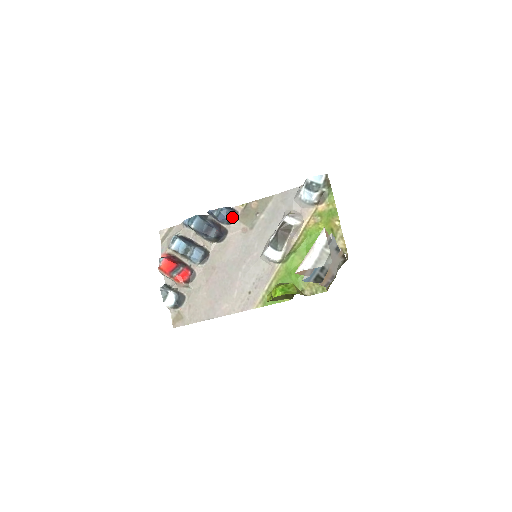
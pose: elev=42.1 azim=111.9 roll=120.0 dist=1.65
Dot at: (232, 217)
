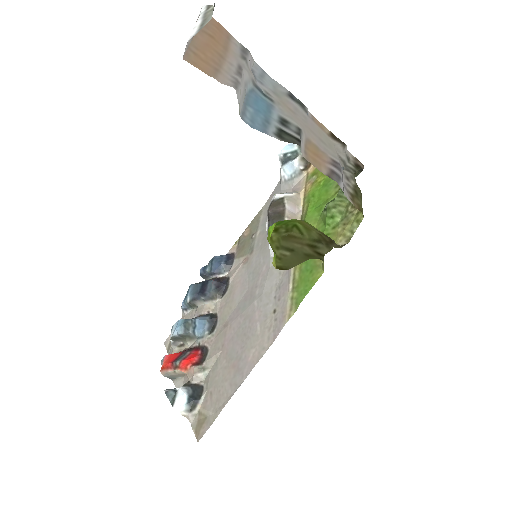
Dot at: (228, 260)
